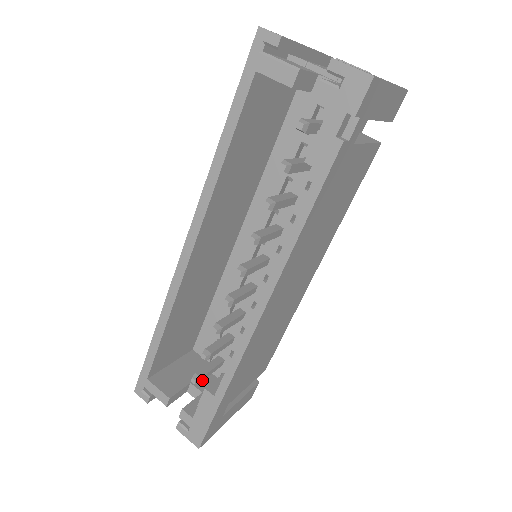
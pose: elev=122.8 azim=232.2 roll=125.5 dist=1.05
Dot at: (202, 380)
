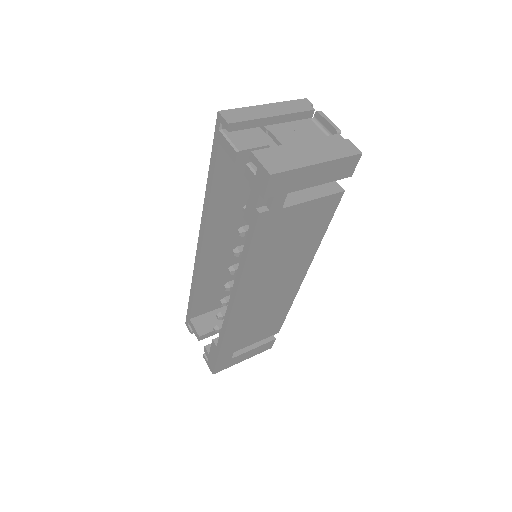
Dot at: occluded
